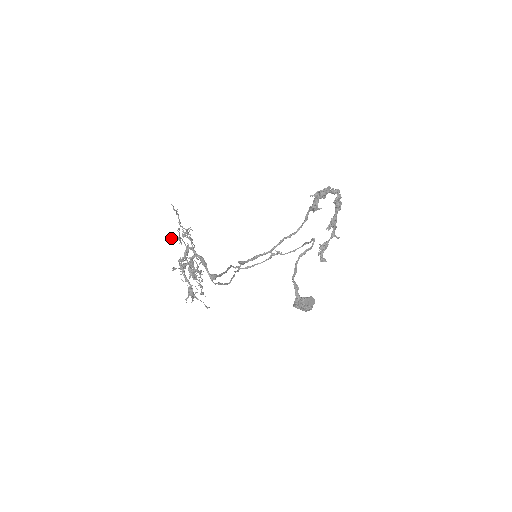
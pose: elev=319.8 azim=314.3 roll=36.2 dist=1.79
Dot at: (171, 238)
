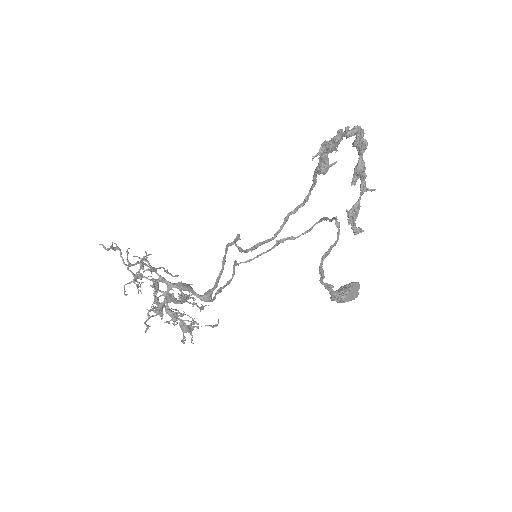
Dot at: occluded
